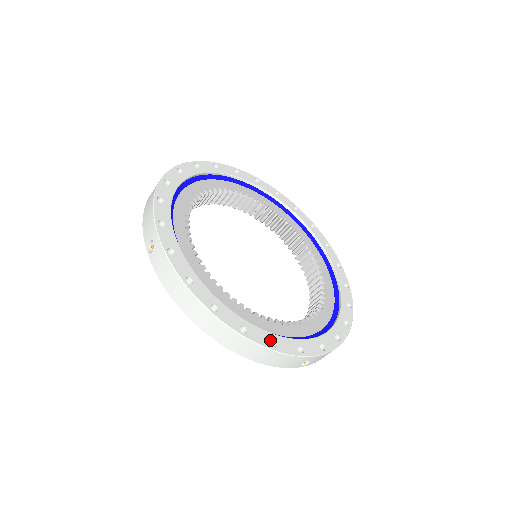
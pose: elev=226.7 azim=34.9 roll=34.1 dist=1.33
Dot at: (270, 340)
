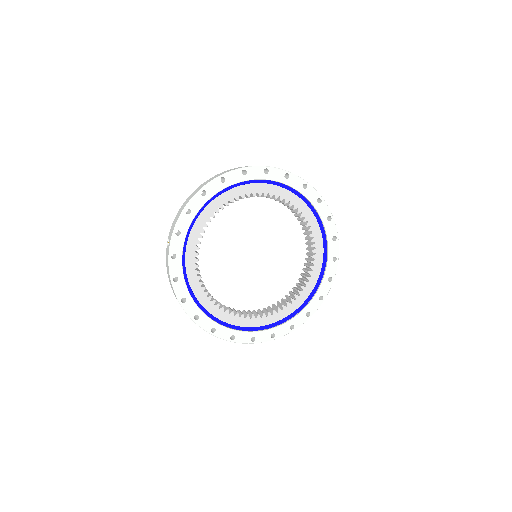
Dot at: (212, 327)
